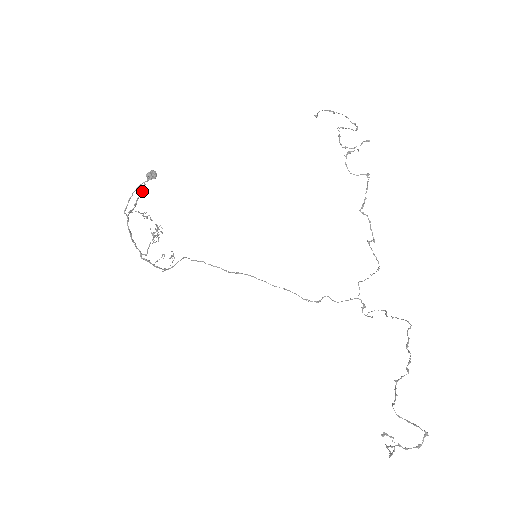
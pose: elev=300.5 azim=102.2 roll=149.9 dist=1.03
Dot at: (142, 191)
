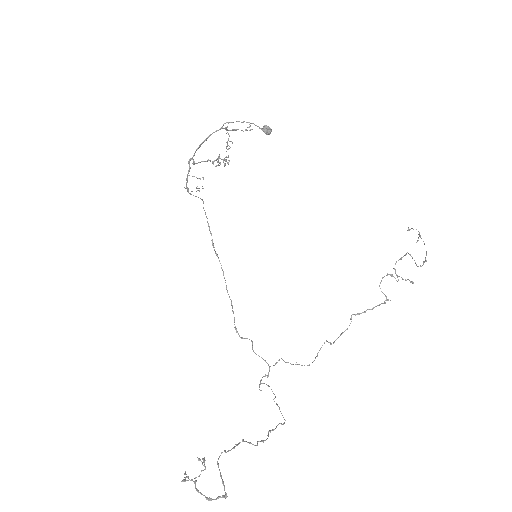
Dot at: (246, 130)
